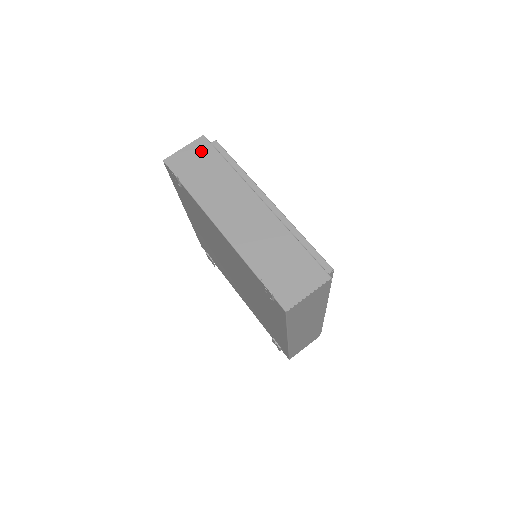
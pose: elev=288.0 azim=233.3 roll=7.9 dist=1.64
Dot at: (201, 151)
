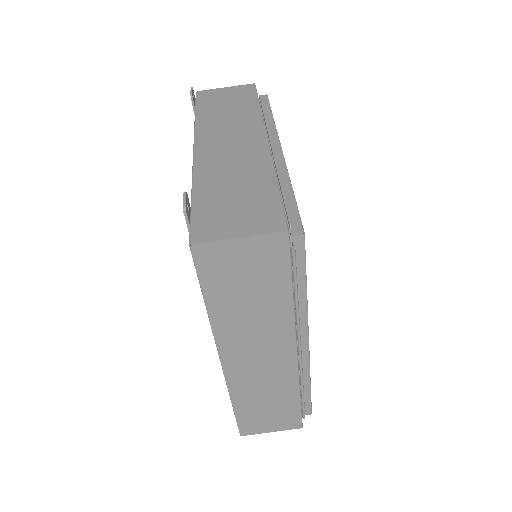
Dot at: (240, 92)
